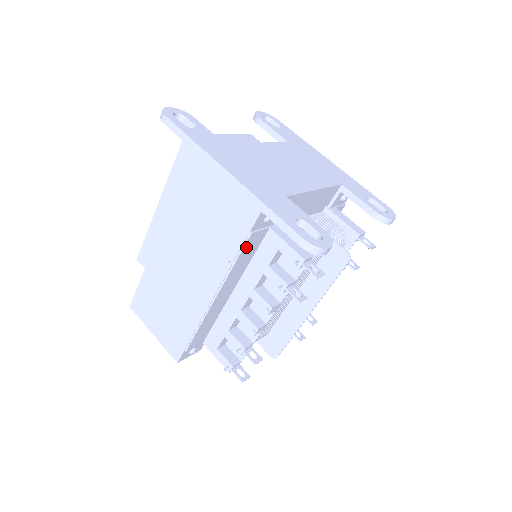
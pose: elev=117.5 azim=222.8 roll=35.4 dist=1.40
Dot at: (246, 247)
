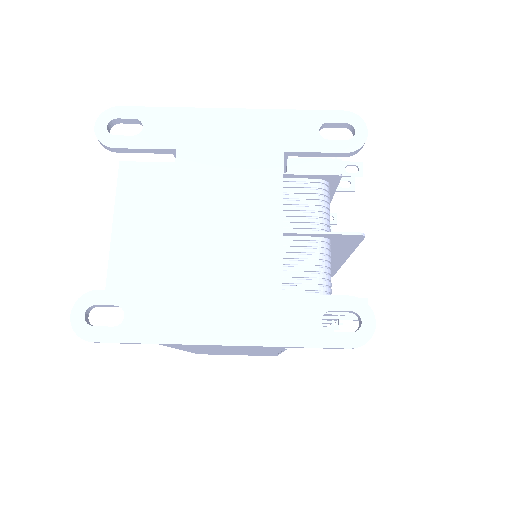
Dot at: occluded
